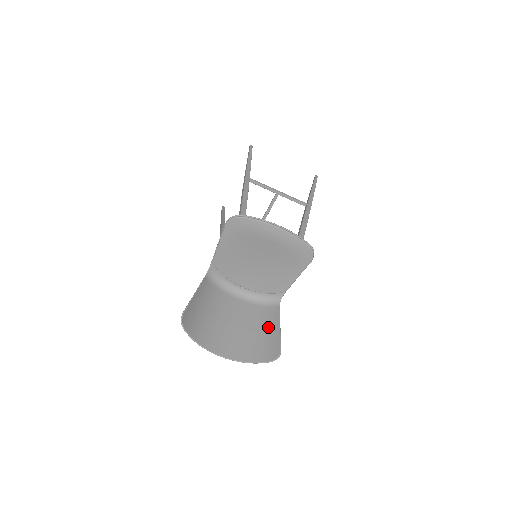
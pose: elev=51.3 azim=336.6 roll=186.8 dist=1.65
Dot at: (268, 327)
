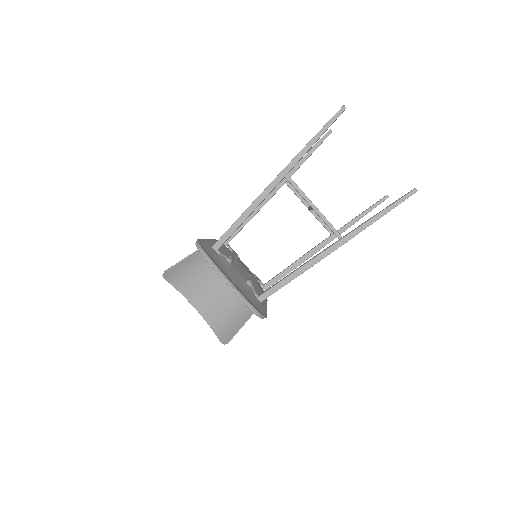
Dot at: (241, 313)
